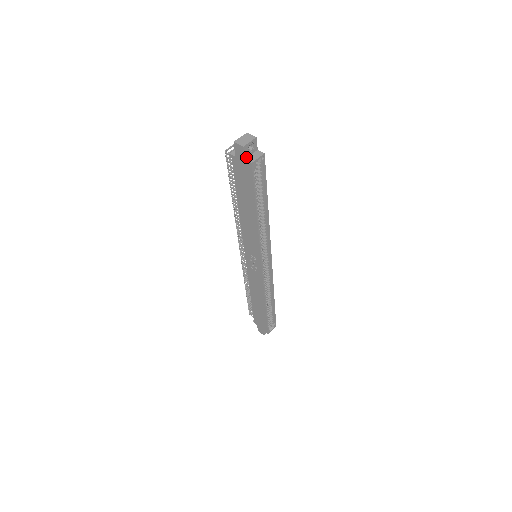
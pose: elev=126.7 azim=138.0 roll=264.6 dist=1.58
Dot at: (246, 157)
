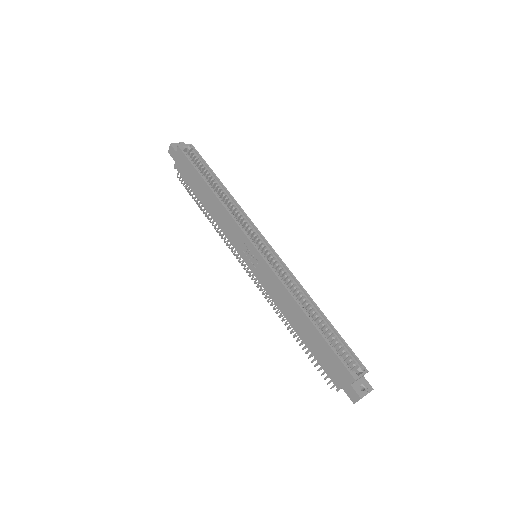
Dot at: (178, 151)
